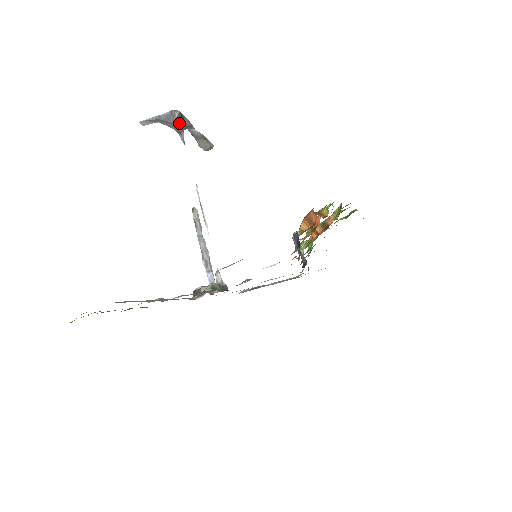
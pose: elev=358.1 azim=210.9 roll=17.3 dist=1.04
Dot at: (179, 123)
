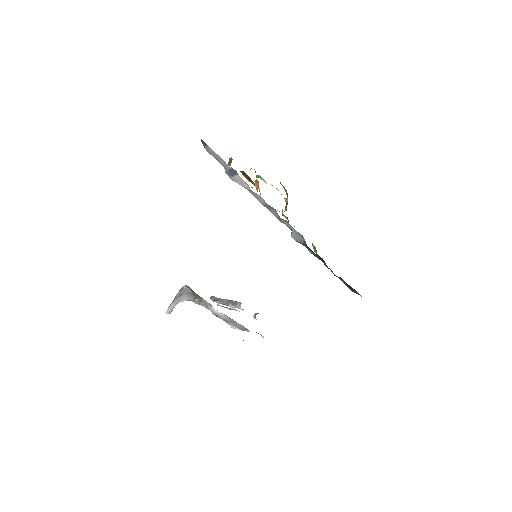
Dot at: (190, 292)
